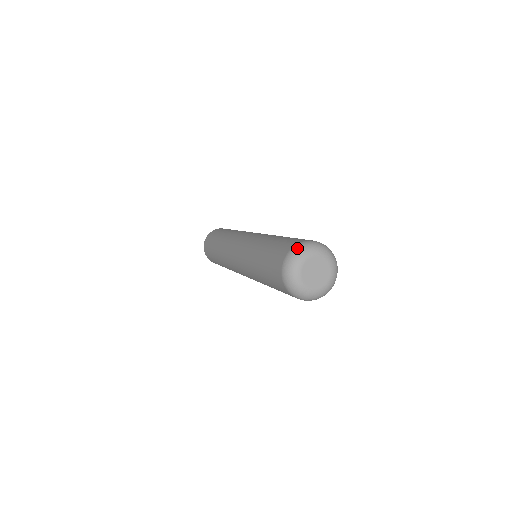
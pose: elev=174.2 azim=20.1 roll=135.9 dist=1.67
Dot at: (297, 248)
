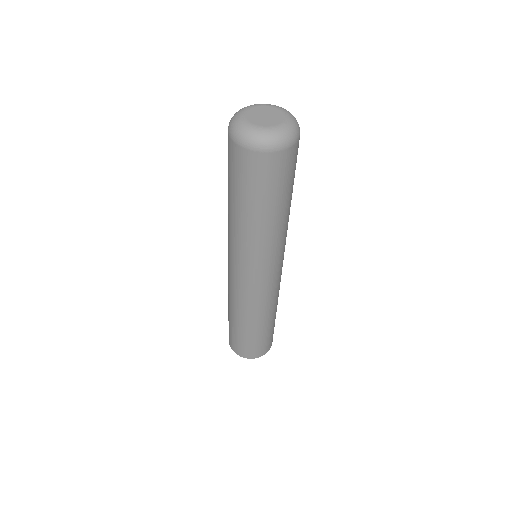
Dot at: occluded
